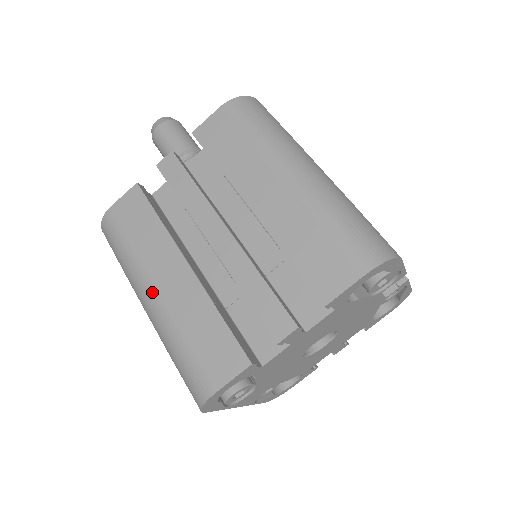
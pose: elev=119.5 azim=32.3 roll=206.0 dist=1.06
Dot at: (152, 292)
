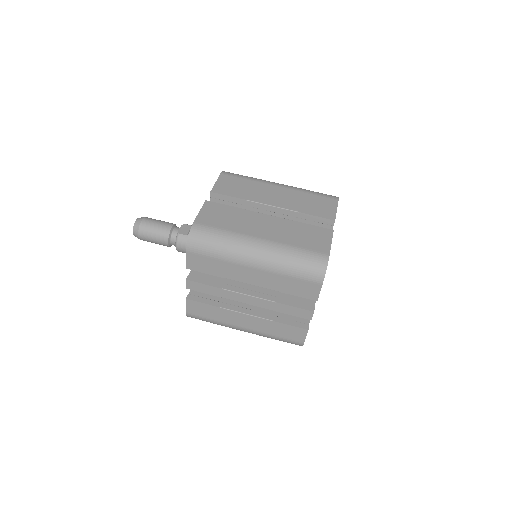
Dot at: (243, 329)
